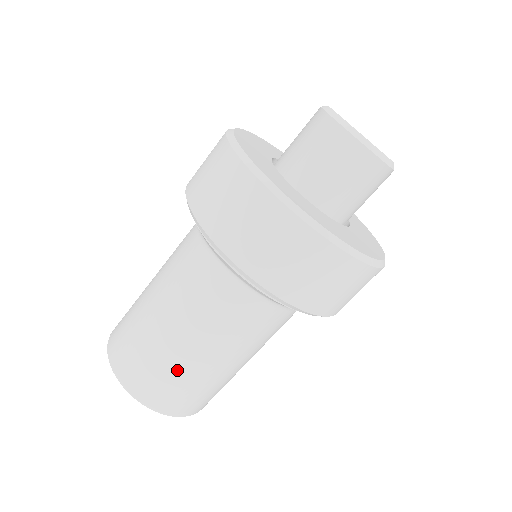
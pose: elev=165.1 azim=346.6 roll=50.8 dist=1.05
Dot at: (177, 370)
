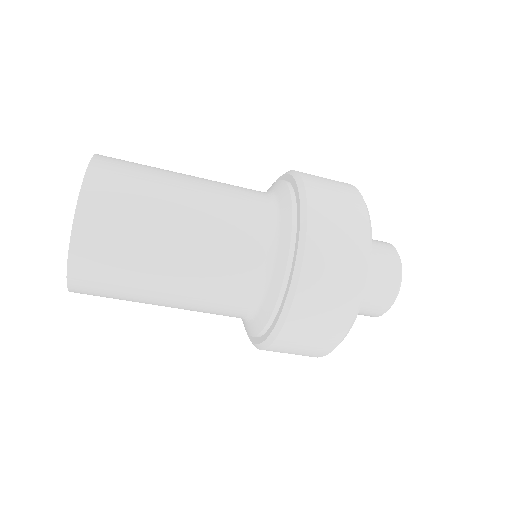
Dot at: (147, 220)
